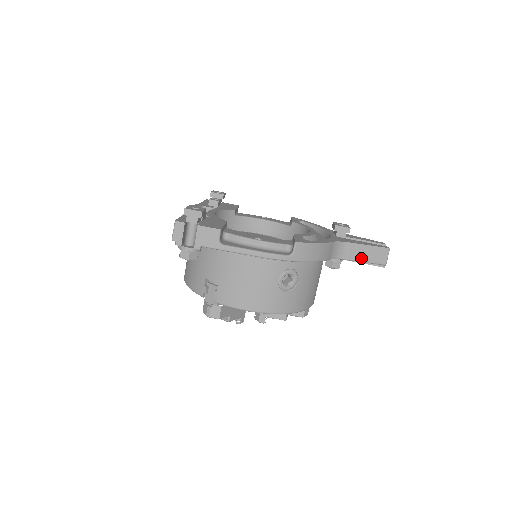
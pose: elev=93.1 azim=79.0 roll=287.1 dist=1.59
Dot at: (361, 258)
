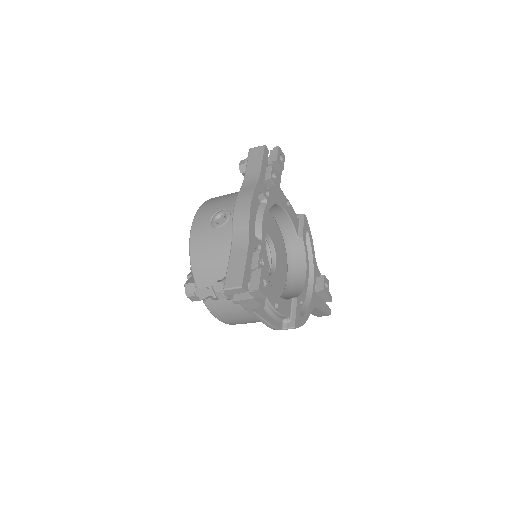
Dot at: (312, 313)
